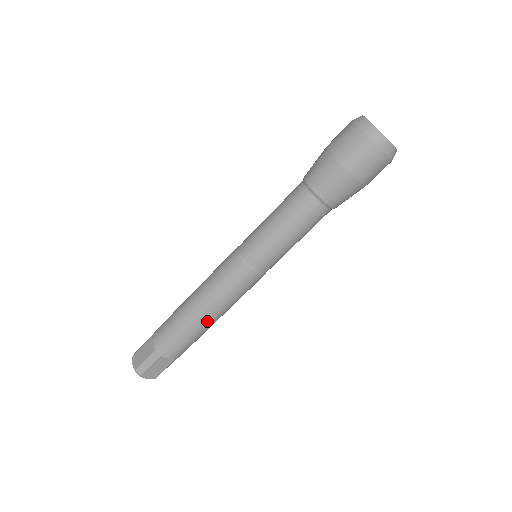
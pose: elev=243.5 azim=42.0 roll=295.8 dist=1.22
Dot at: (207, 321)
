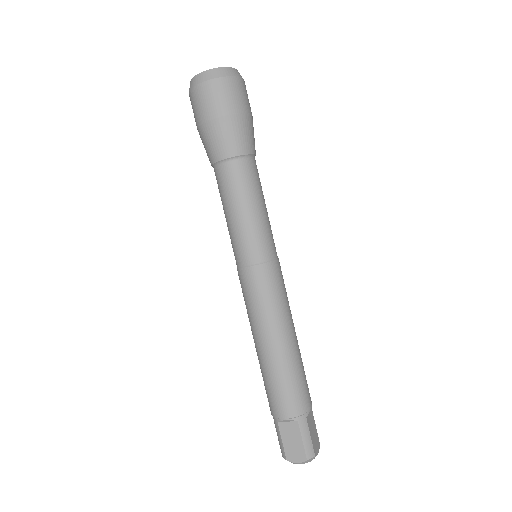
Dot at: (268, 350)
